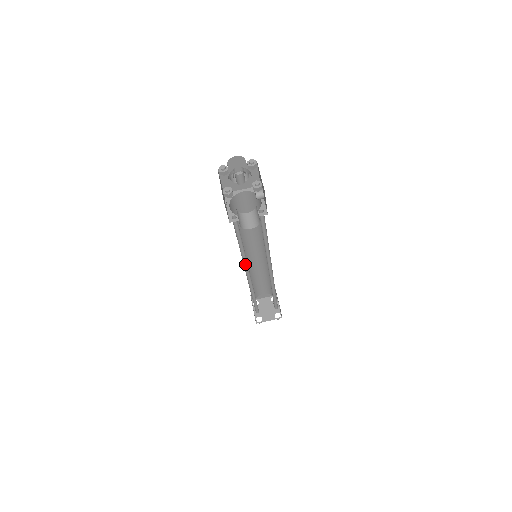
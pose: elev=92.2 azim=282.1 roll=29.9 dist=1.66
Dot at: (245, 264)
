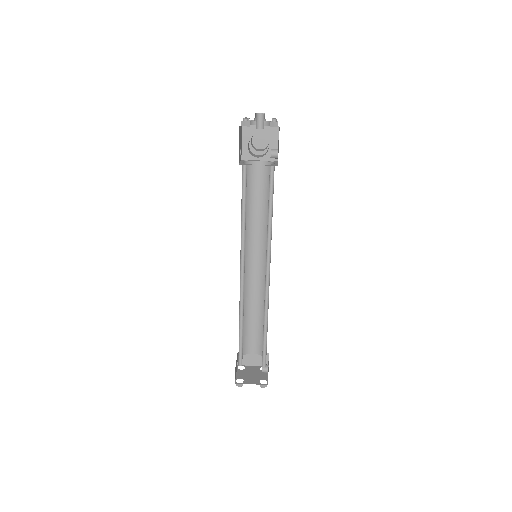
Dot at: (242, 254)
